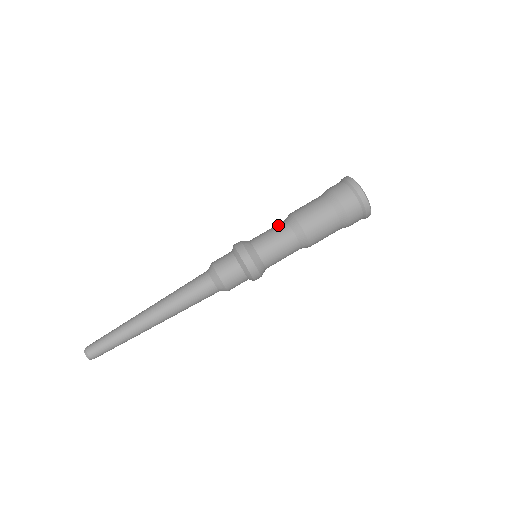
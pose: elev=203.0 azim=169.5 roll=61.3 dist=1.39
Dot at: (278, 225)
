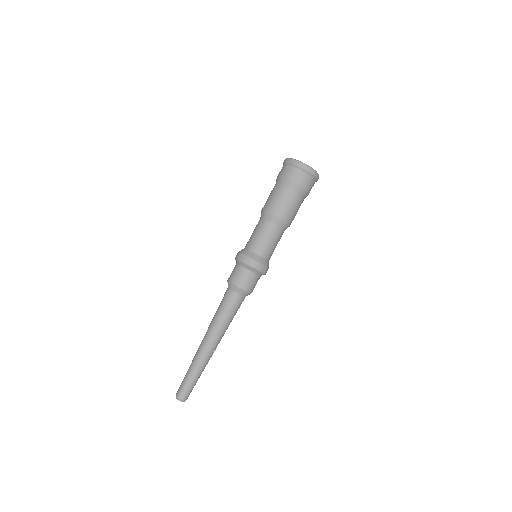
Dot at: (273, 232)
